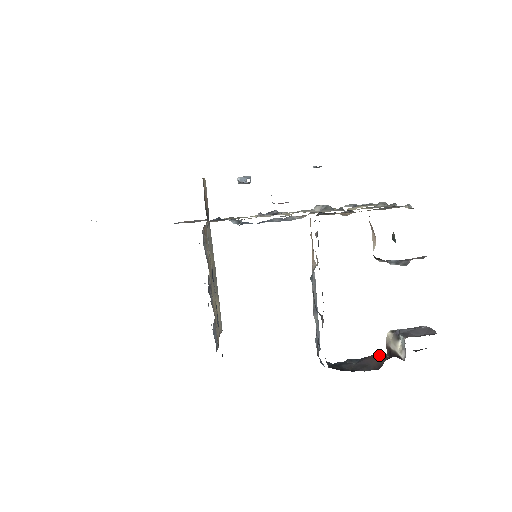
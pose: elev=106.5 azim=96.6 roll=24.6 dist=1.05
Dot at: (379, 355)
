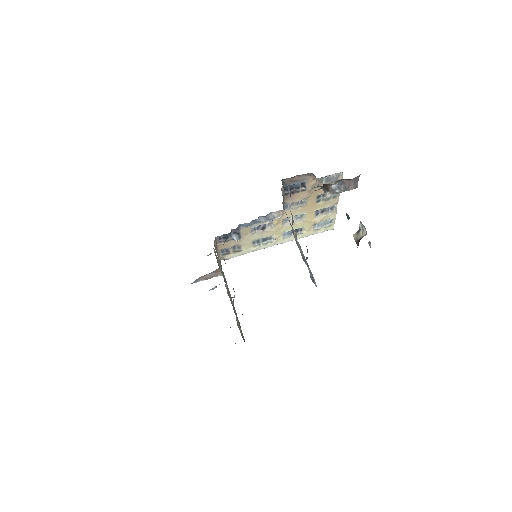
Dot at: occluded
